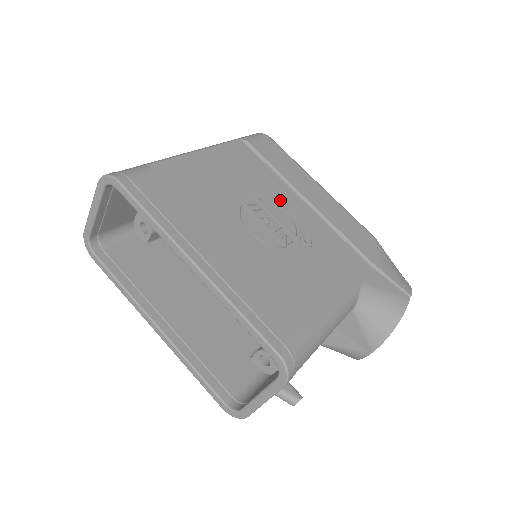
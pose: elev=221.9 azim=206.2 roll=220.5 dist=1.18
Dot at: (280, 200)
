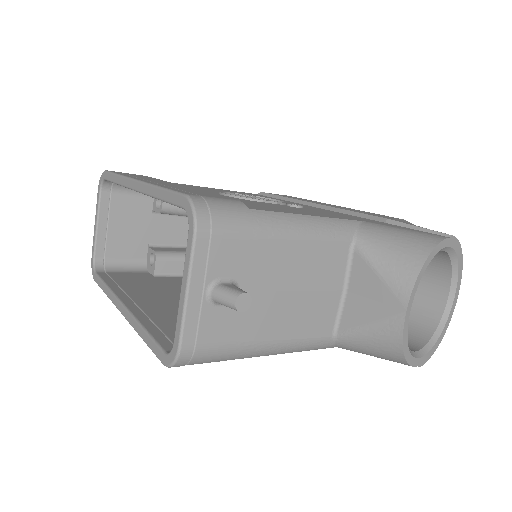
Dot at: occluded
